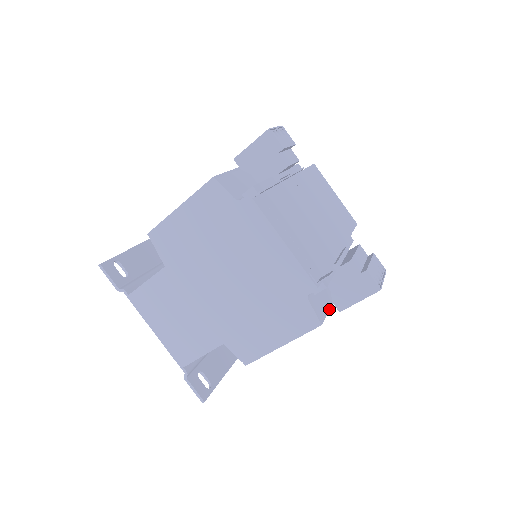
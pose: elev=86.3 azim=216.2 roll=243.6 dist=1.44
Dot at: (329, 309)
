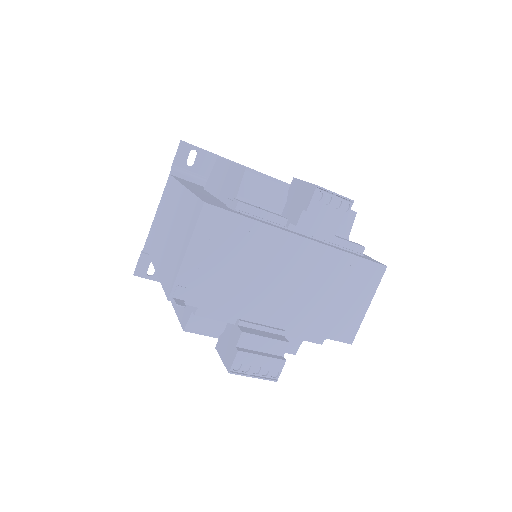
Dot at: (214, 337)
